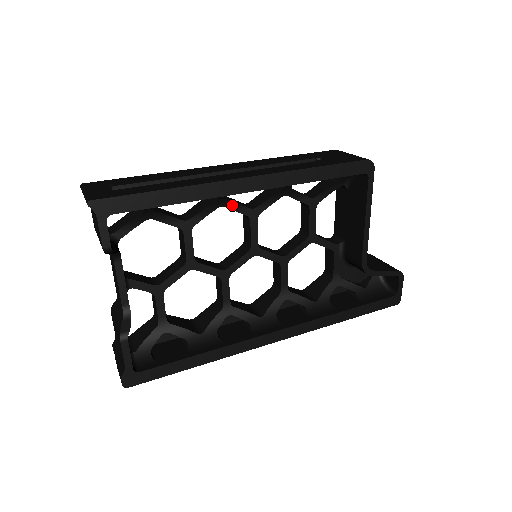
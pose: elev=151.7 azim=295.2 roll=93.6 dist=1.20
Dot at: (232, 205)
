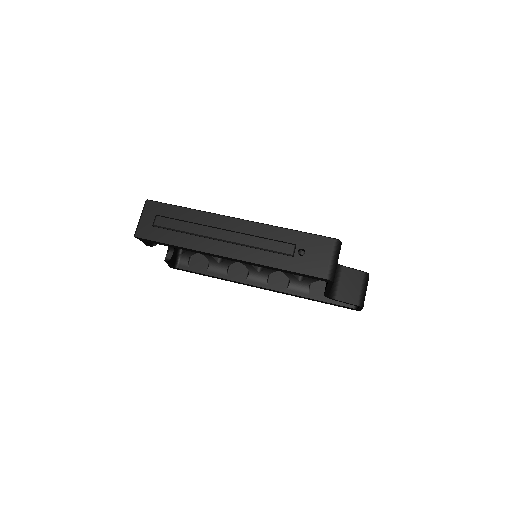
Dot at: occluded
